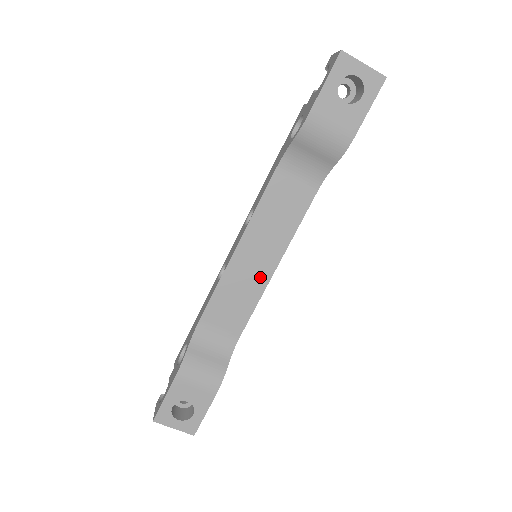
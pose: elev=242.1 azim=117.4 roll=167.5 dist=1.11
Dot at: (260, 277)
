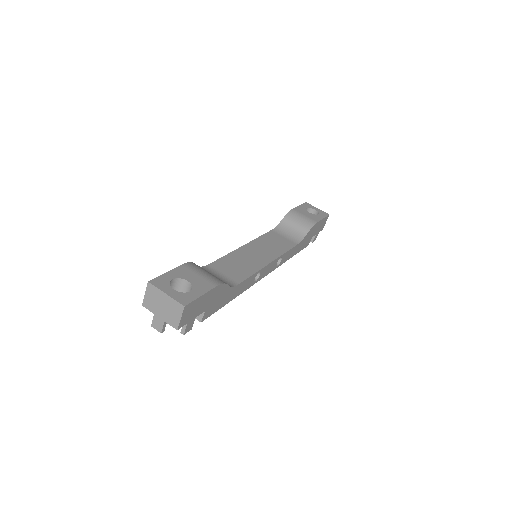
Dot at: (259, 262)
